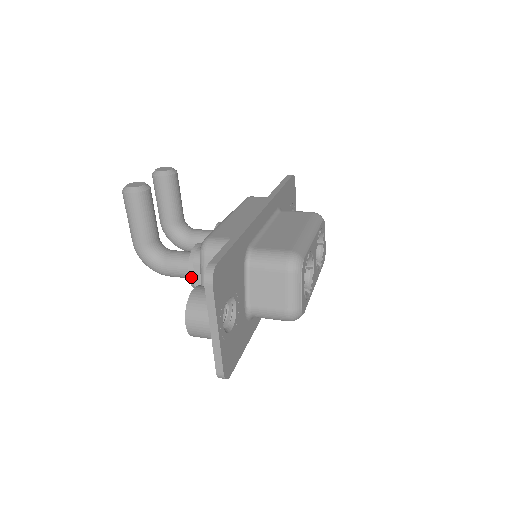
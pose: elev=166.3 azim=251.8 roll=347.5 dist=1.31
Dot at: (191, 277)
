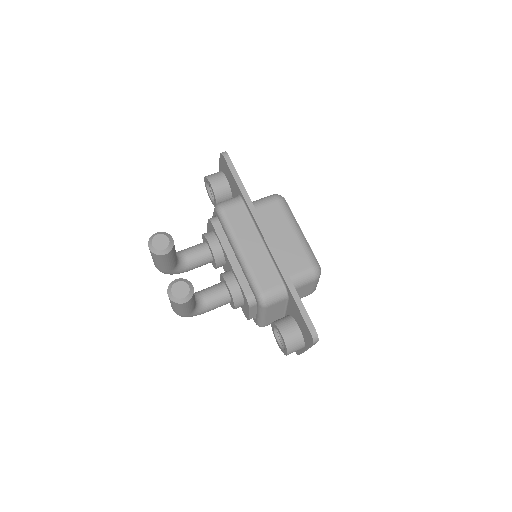
Dot at: occluded
